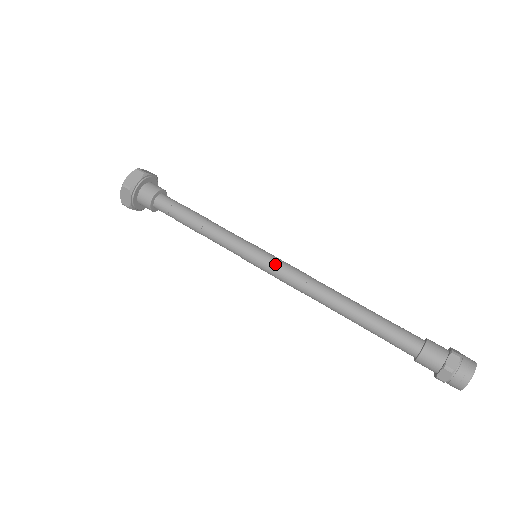
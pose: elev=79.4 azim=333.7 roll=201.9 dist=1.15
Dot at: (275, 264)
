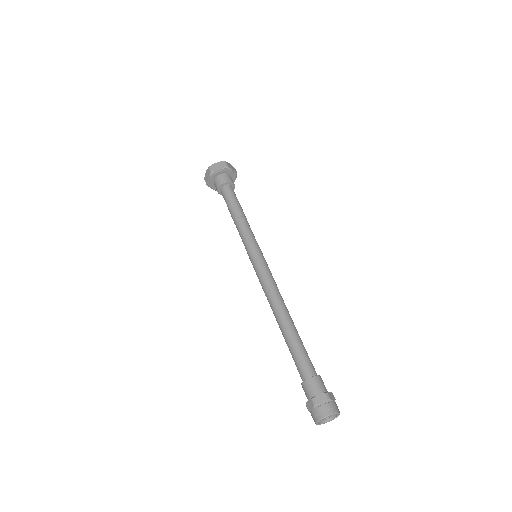
Dot at: (256, 271)
